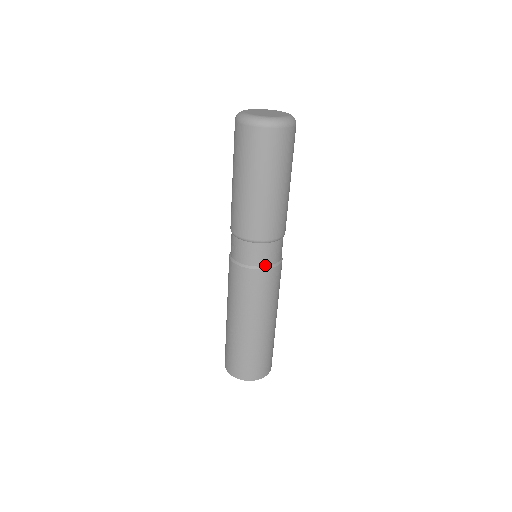
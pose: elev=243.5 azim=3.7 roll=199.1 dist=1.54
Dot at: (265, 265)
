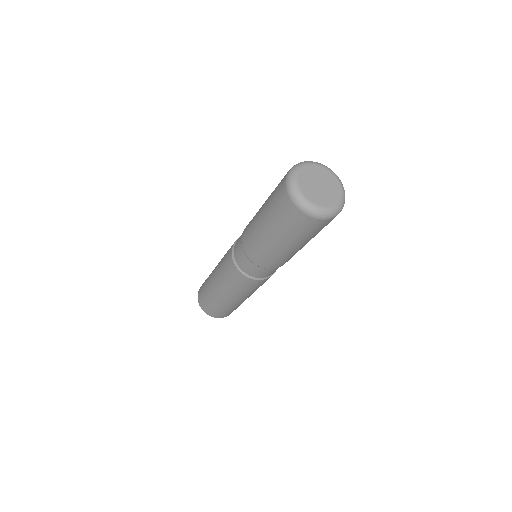
Dot at: (267, 276)
